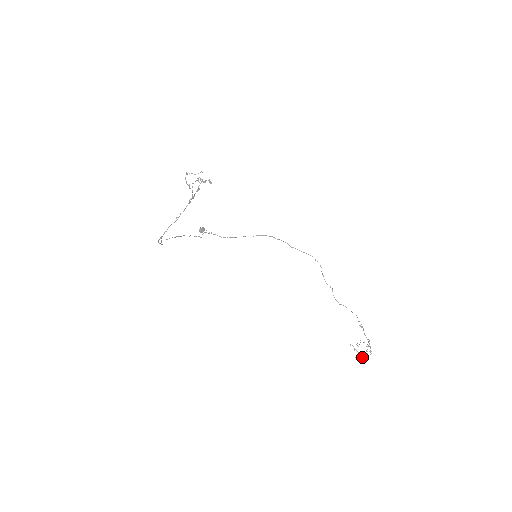
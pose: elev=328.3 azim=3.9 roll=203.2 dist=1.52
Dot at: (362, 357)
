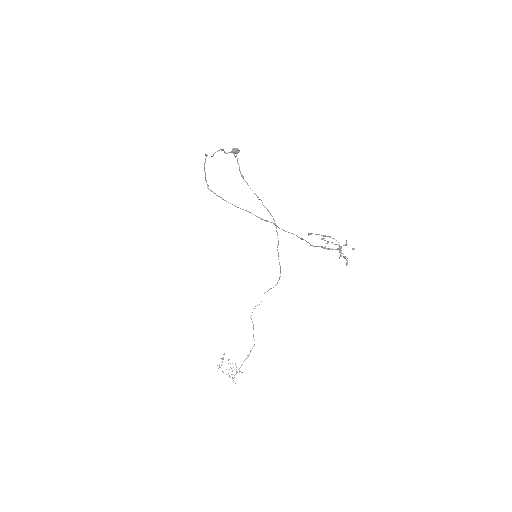
Dot at: occluded
